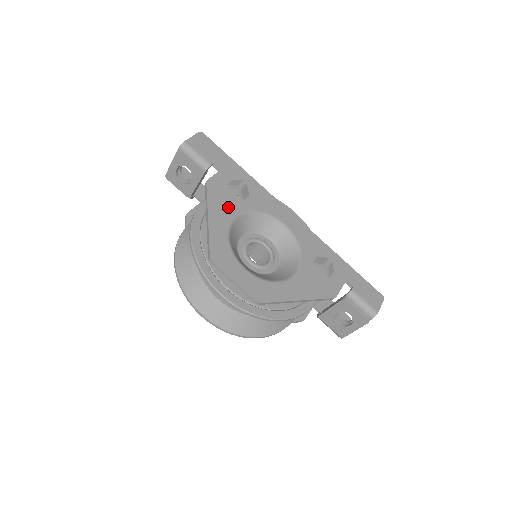
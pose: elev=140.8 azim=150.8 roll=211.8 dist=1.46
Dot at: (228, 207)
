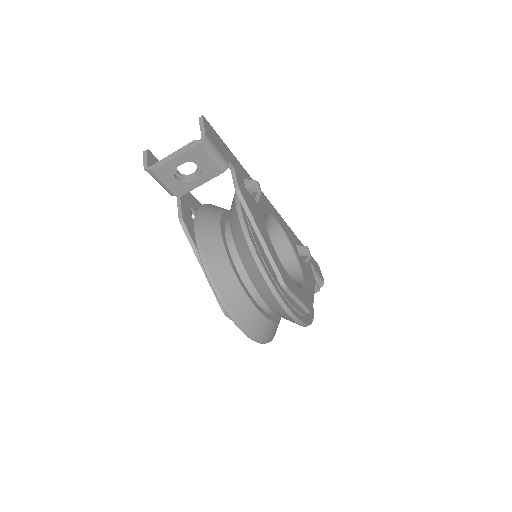
Dot at: (259, 216)
